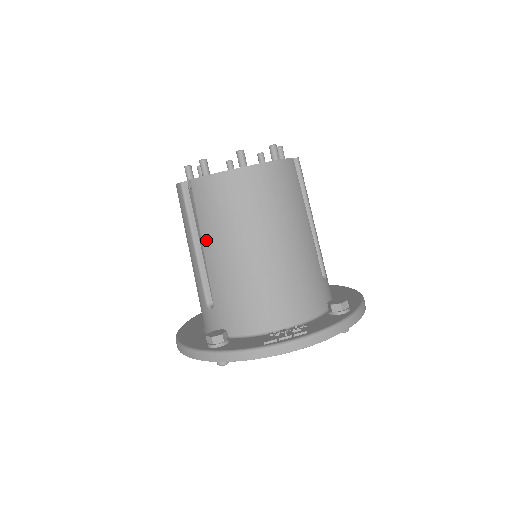
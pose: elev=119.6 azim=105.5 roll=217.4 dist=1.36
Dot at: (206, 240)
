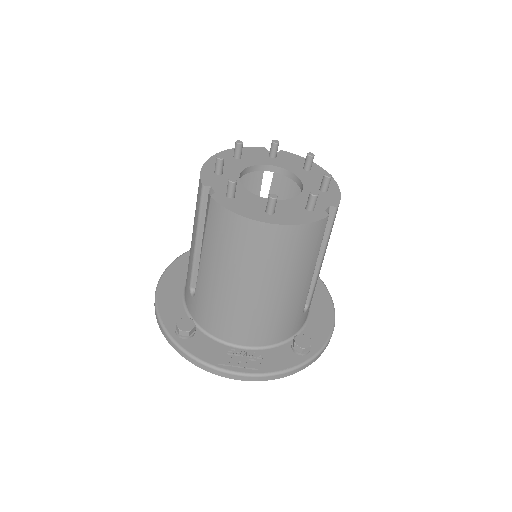
Dot at: (206, 253)
